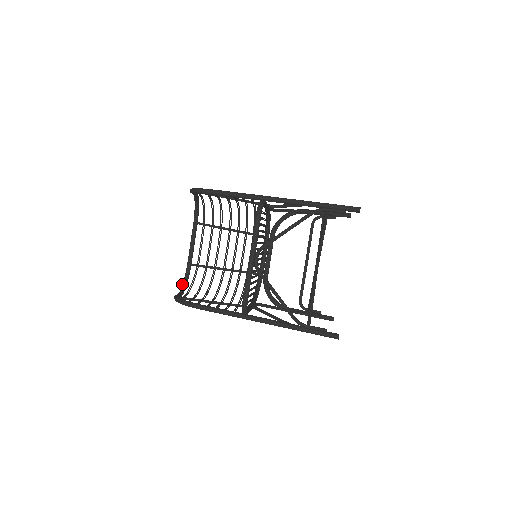
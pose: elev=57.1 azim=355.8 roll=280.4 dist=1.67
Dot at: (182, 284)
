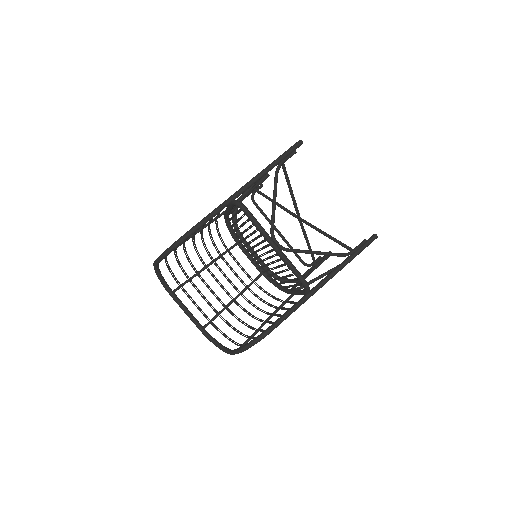
Dot at: occluded
